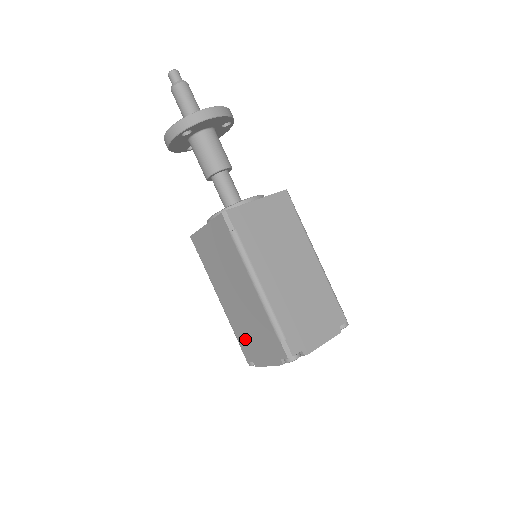
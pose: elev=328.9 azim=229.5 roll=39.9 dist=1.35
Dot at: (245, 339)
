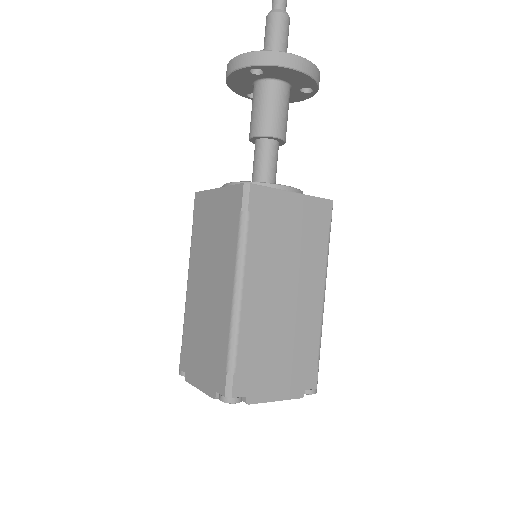
Dot at: (191, 342)
